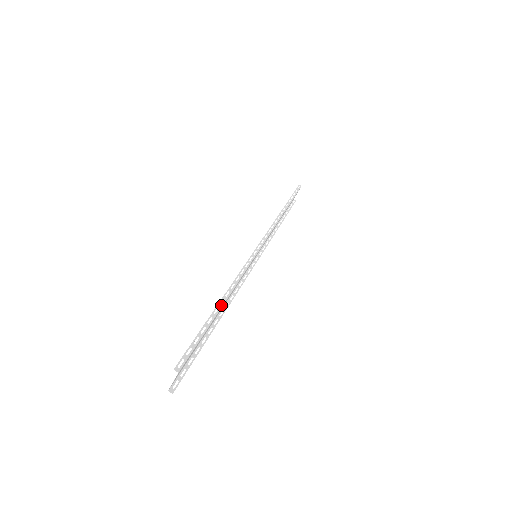
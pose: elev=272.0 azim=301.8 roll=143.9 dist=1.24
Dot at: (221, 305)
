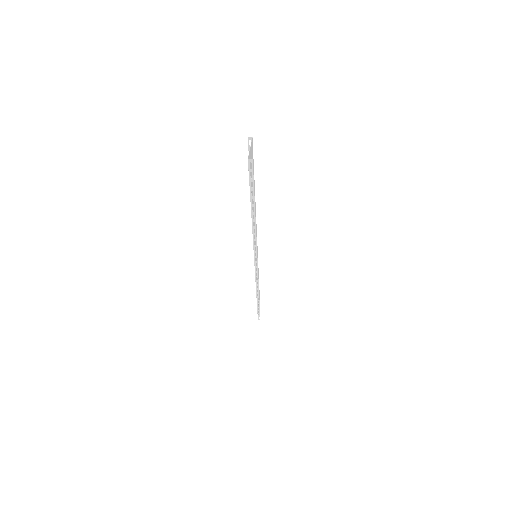
Dot at: occluded
